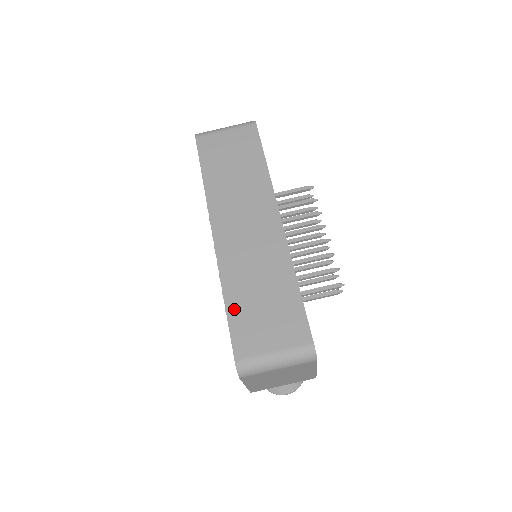
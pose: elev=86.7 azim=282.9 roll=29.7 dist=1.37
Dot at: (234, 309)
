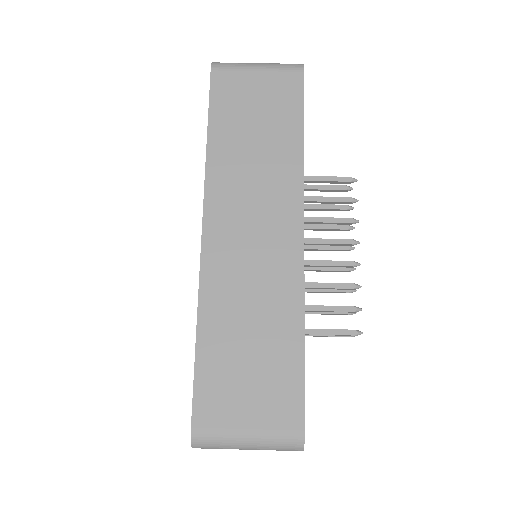
Dot at: (207, 353)
